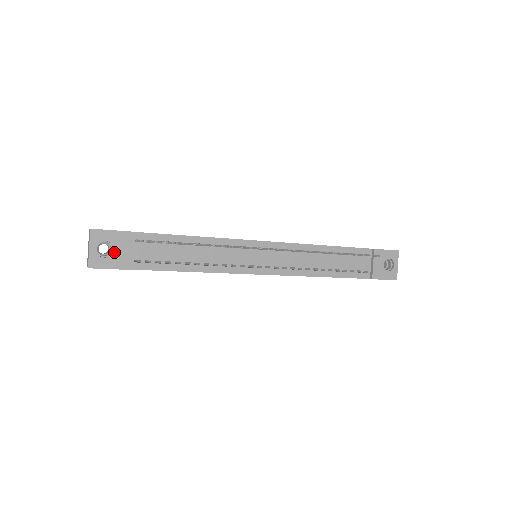
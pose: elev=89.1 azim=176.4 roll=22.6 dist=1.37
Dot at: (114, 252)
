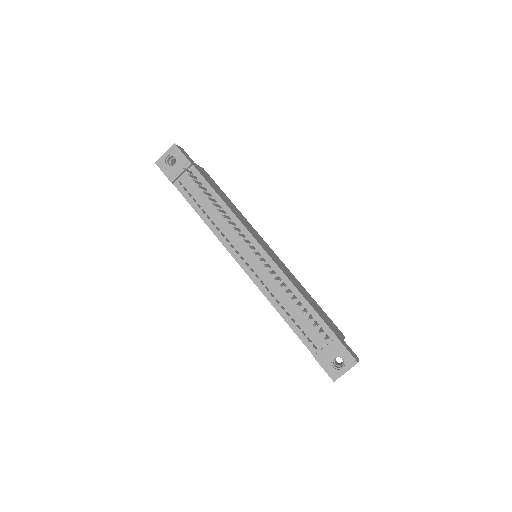
Dot at: (173, 166)
